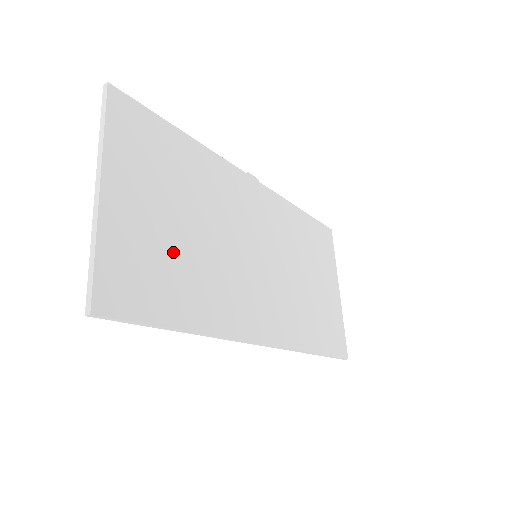
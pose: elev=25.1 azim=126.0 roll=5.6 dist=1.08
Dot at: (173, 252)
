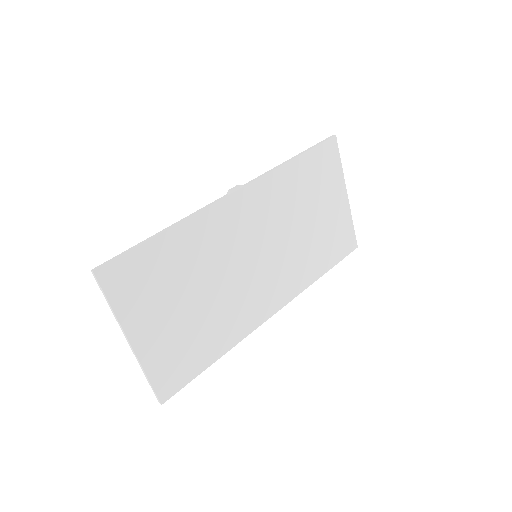
Dot at: (192, 328)
